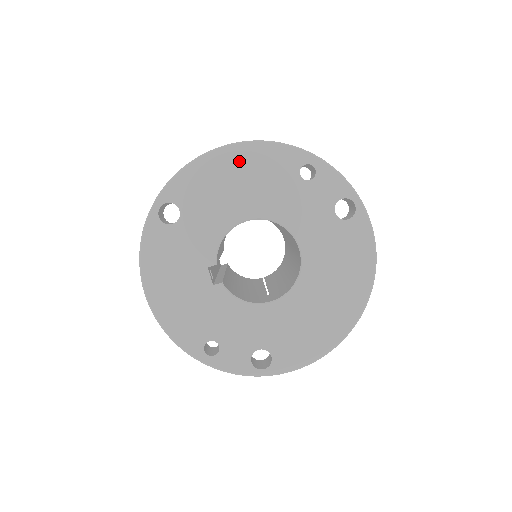
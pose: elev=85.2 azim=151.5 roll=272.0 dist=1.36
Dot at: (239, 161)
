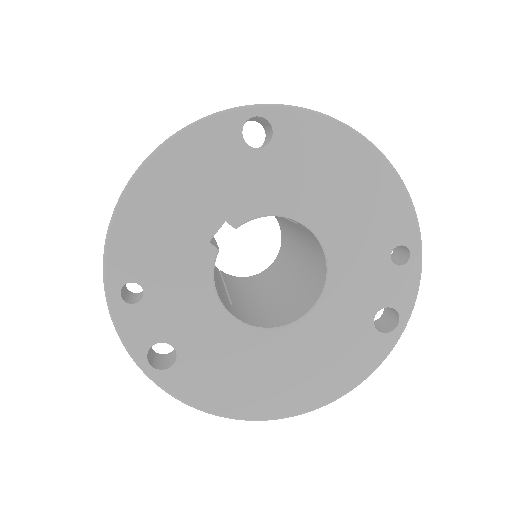
Dot at: (368, 173)
